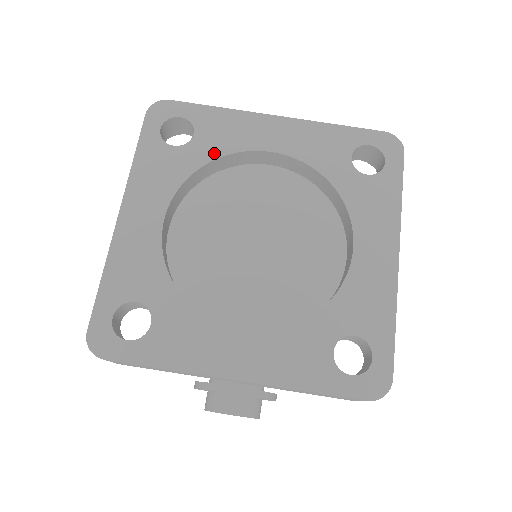
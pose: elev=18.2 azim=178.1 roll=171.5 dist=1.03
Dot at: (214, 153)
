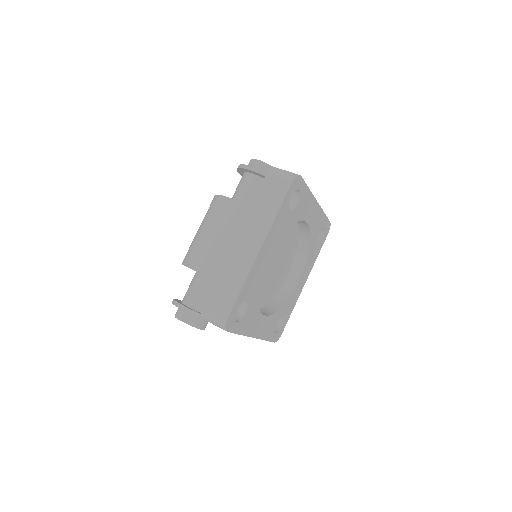
Dot at: (296, 219)
